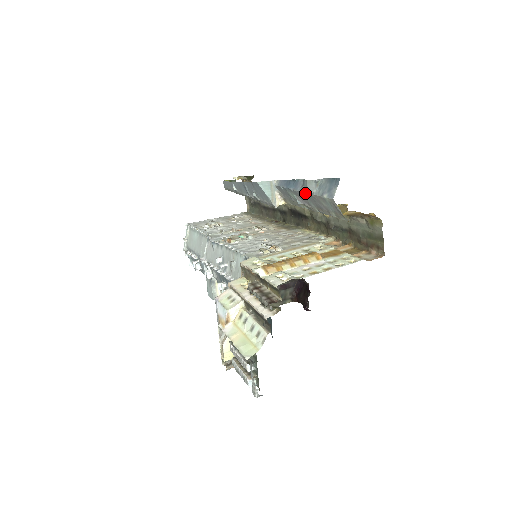
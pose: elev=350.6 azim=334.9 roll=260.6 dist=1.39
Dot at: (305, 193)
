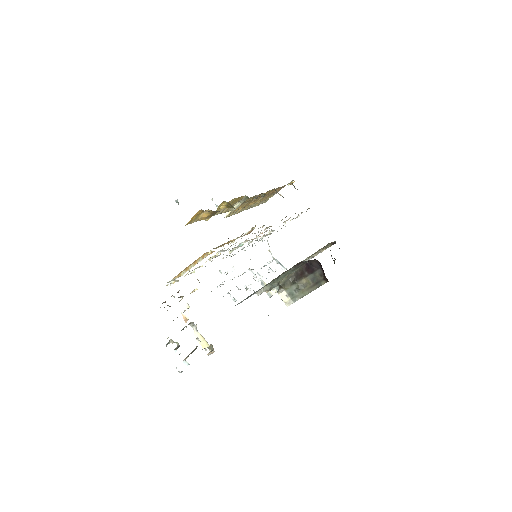
Dot at: occluded
